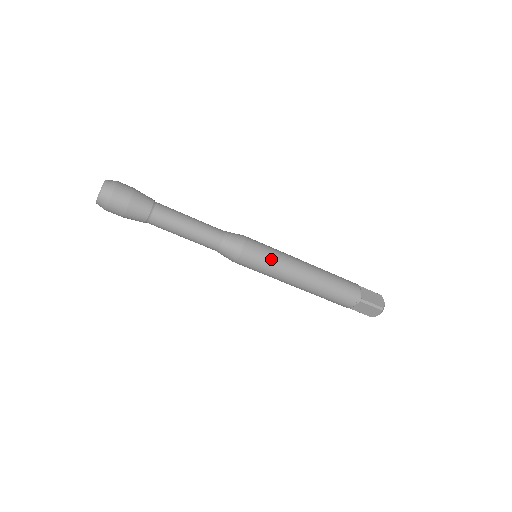
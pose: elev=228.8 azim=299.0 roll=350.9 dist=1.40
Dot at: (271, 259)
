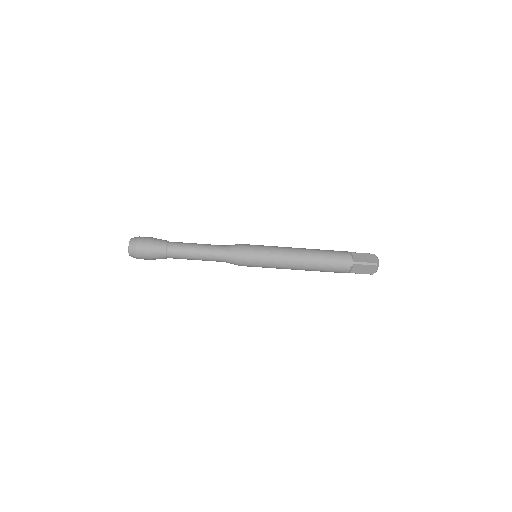
Dot at: (266, 254)
